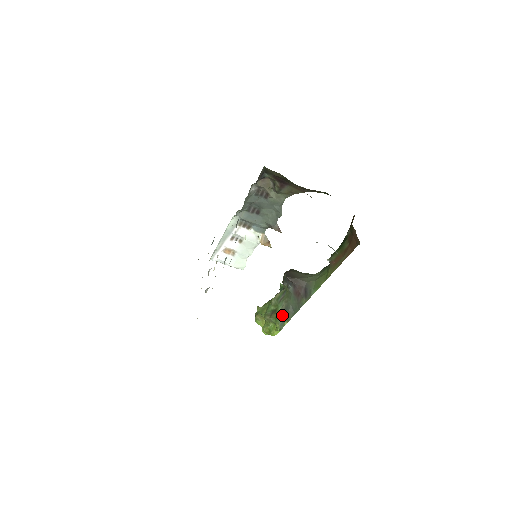
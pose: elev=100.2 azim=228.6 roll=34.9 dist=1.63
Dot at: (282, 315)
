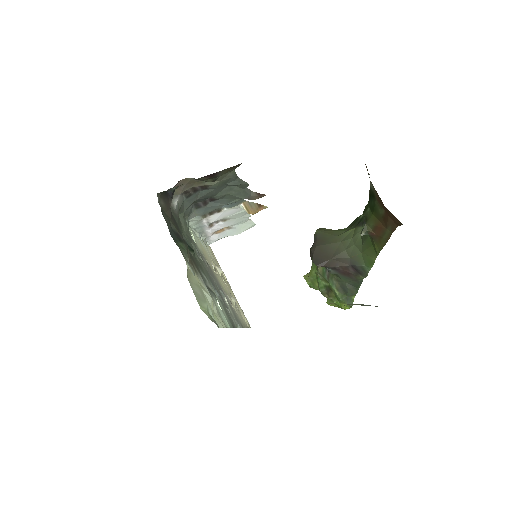
Dot at: (342, 294)
